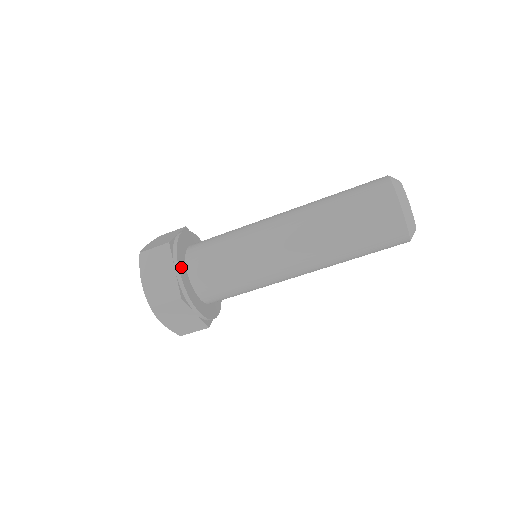
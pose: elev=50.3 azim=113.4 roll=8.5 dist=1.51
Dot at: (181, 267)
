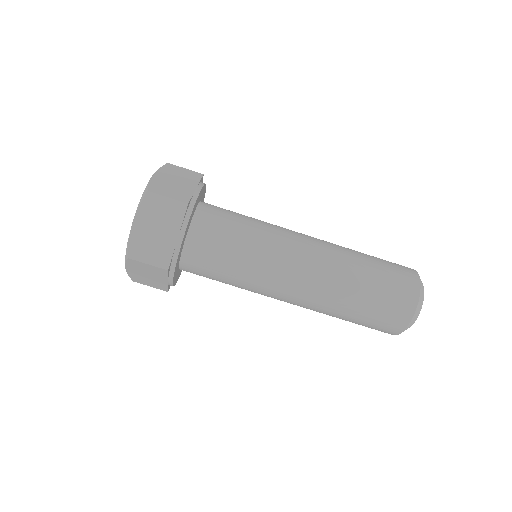
Dot at: (200, 194)
